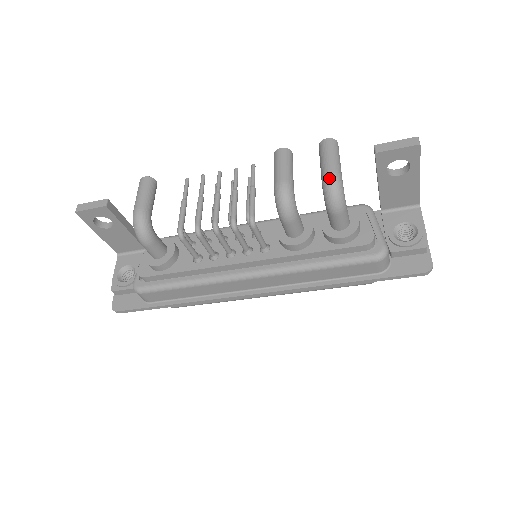
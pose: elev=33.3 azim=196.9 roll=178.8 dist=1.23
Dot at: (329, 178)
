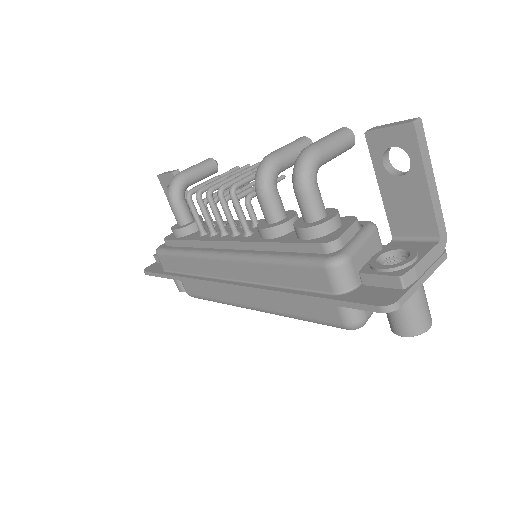
Dot at: (304, 149)
